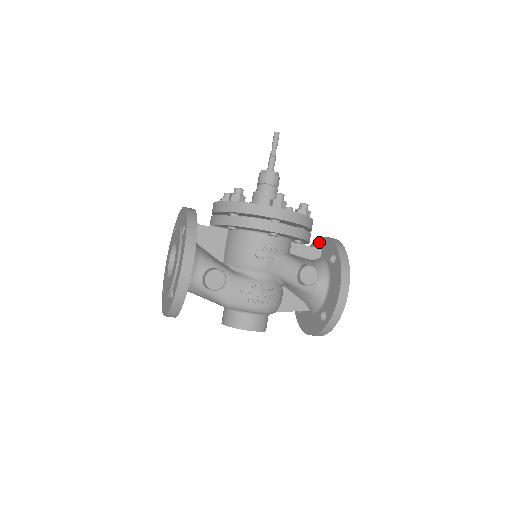
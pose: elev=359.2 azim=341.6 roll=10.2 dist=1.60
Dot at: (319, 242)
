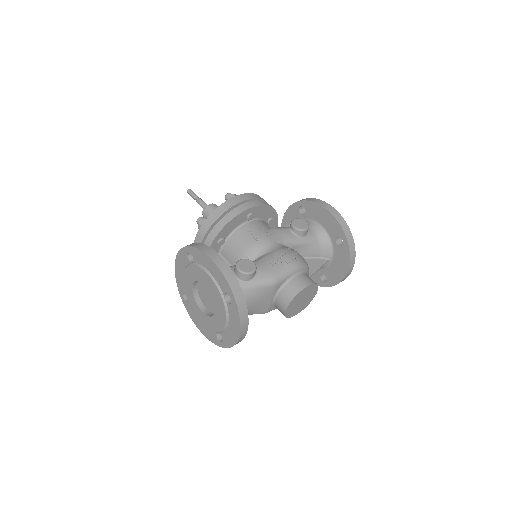
Dot at: (284, 226)
